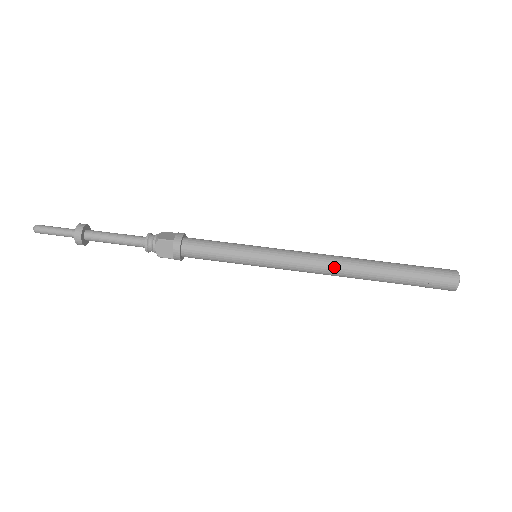
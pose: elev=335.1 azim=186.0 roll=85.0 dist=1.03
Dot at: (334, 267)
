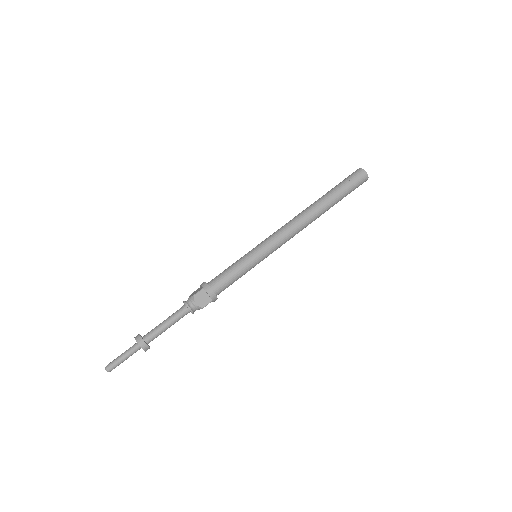
Dot at: (302, 220)
